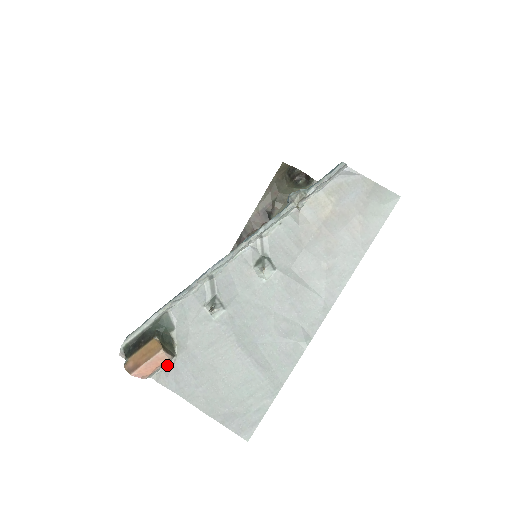
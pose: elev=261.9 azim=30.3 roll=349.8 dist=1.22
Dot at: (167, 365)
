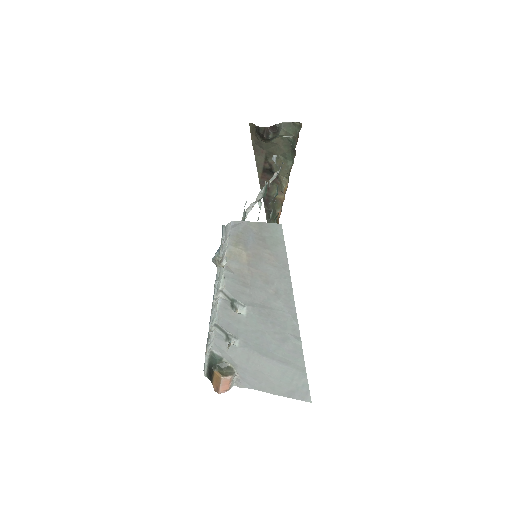
Dot at: (236, 377)
